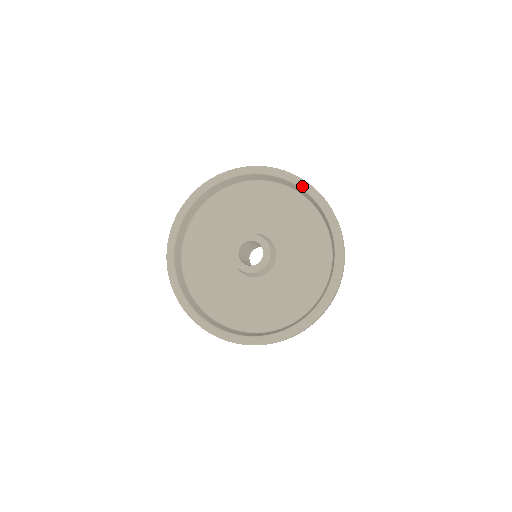
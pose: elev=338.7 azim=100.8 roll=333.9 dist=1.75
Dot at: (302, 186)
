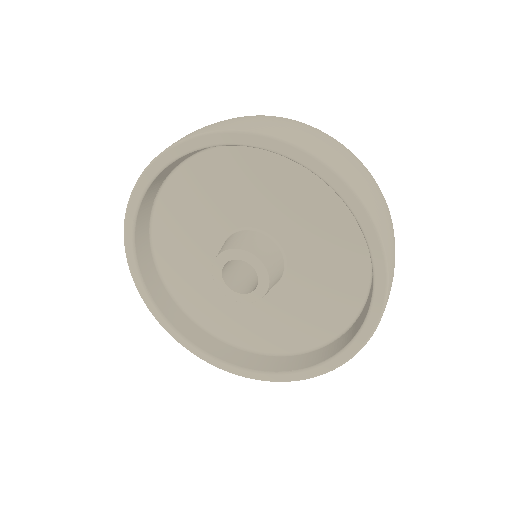
Dot at: (311, 168)
